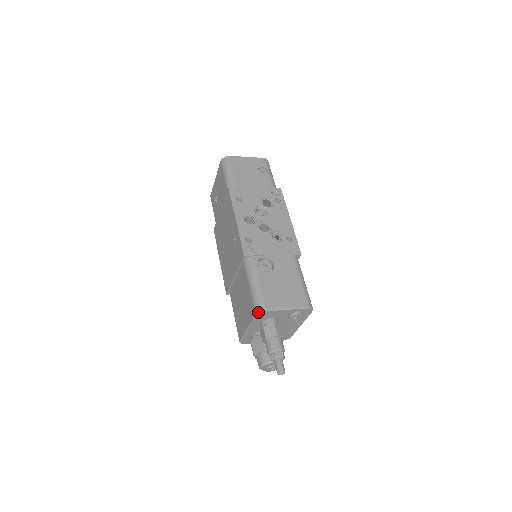
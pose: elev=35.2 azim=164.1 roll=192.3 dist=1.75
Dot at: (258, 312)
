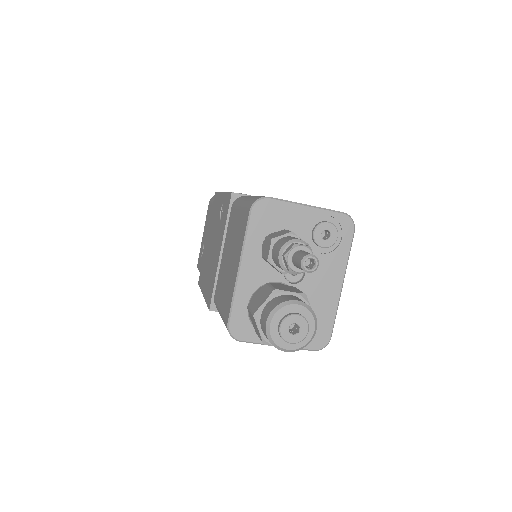
Dot at: (253, 201)
